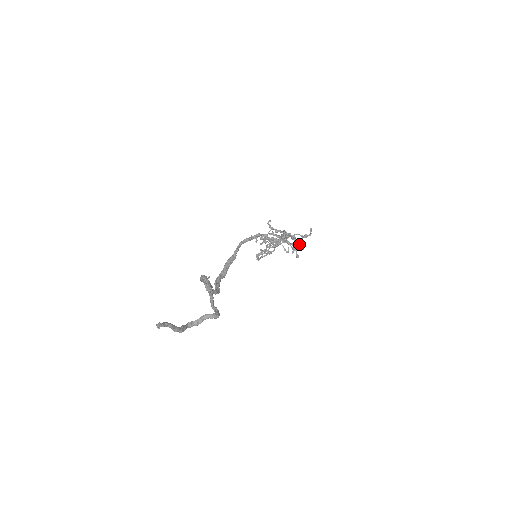
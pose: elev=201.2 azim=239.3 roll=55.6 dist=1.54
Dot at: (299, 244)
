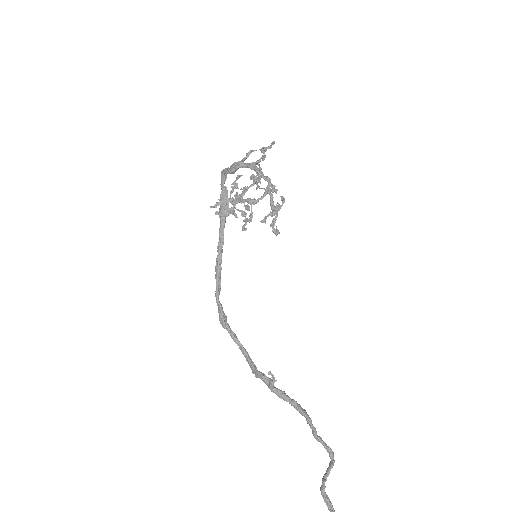
Dot at: (260, 170)
